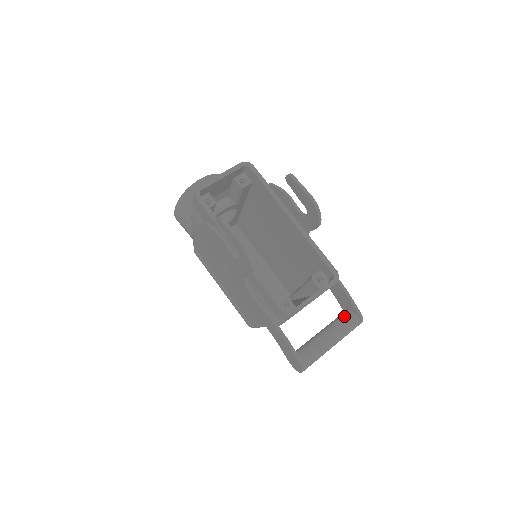
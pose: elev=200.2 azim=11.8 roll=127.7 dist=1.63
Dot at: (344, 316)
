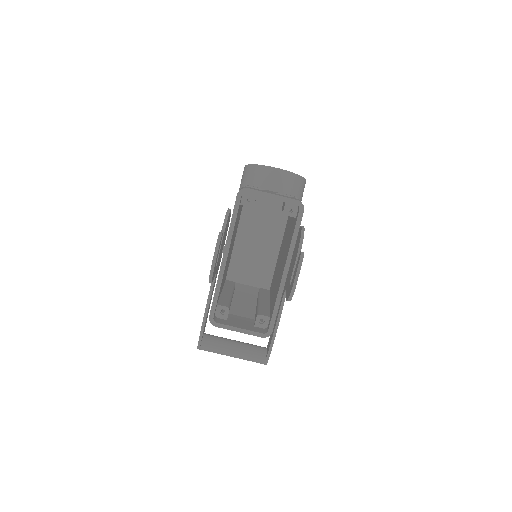
Dot at: (257, 351)
